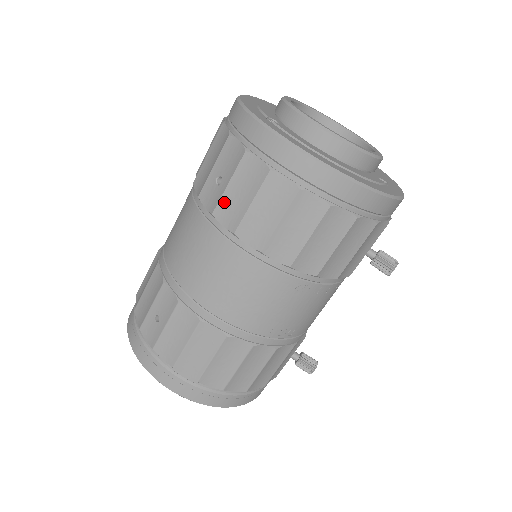
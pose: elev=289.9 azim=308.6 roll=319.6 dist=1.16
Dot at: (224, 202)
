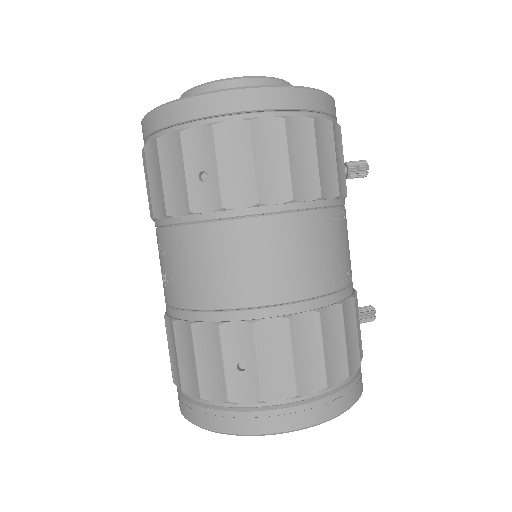
Dot at: (225, 186)
